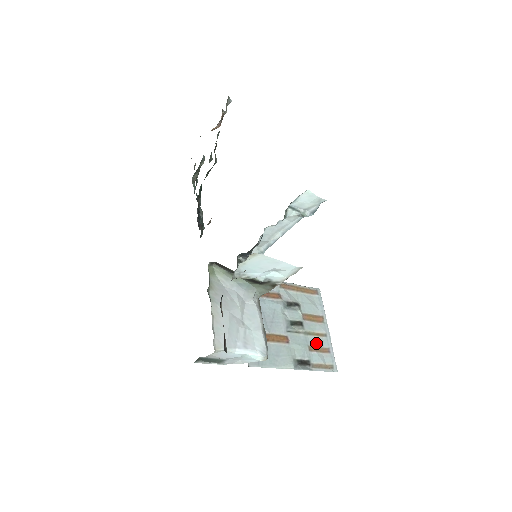
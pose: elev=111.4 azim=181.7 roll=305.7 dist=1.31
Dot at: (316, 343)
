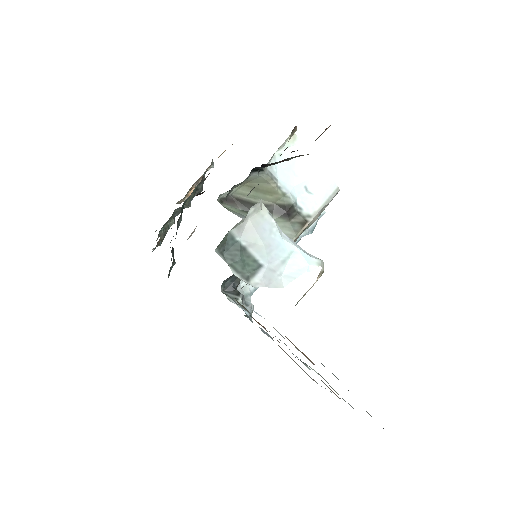
Dot at: occluded
